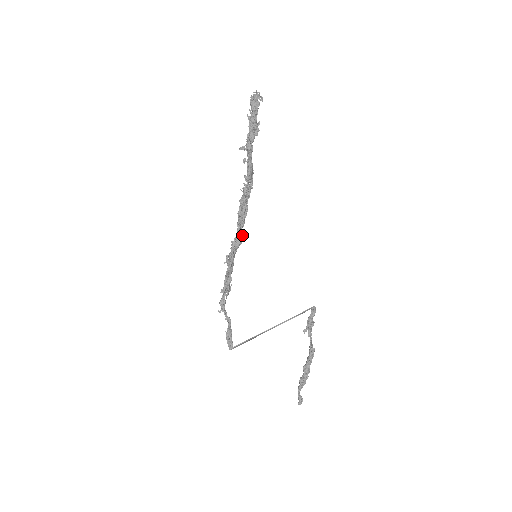
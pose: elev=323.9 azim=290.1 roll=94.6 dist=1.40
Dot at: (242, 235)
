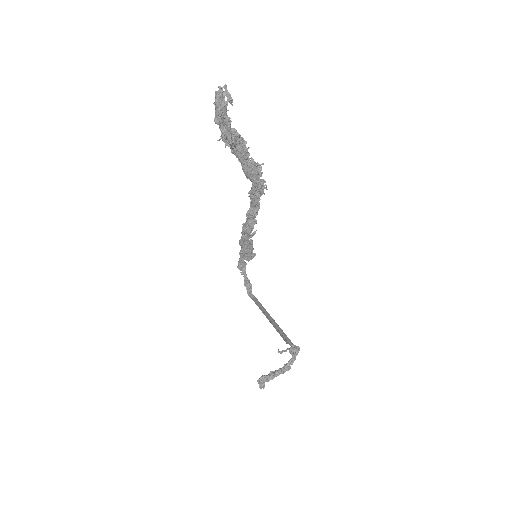
Dot at: (252, 226)
